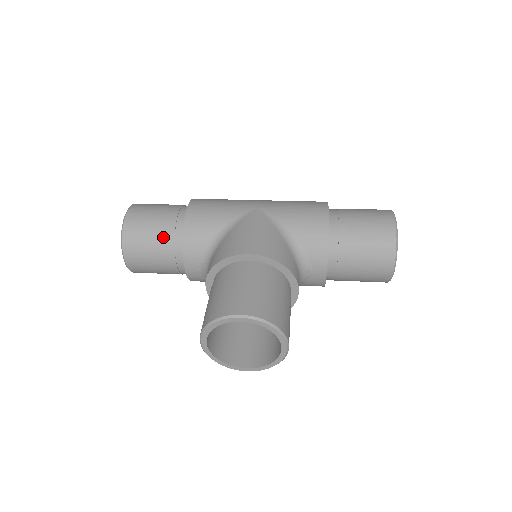
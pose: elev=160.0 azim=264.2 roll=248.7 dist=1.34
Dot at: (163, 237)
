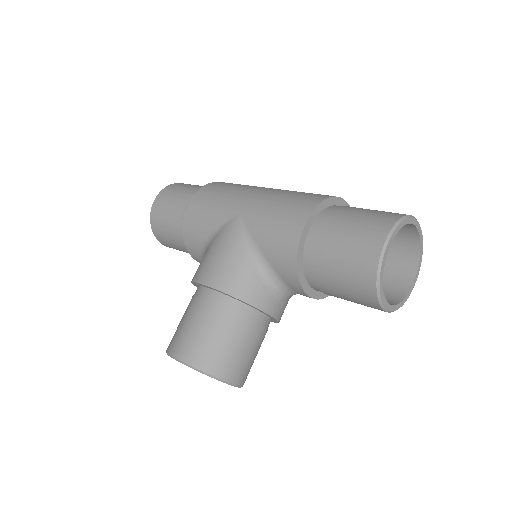
Dot at: (175, 233)
